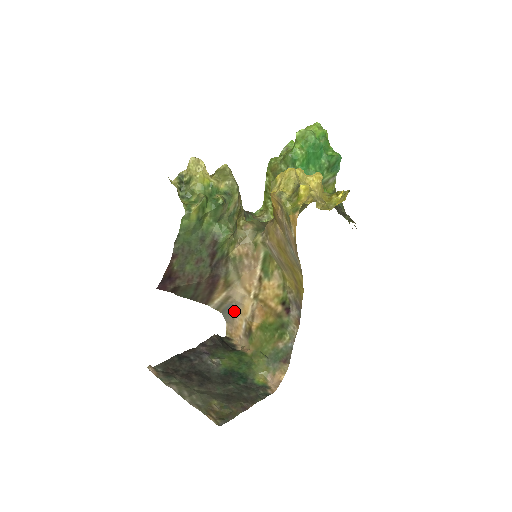
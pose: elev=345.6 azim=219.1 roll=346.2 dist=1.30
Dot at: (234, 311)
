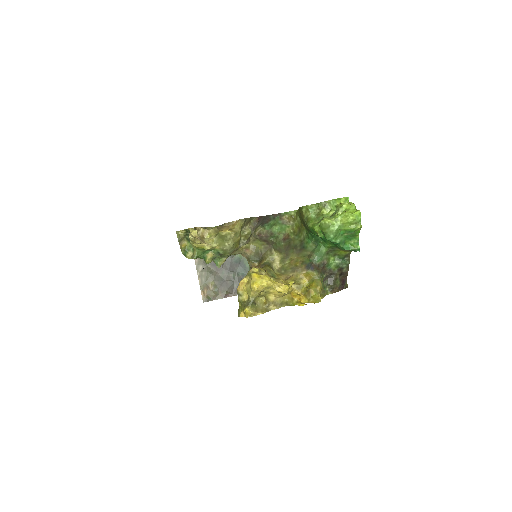
Dot at: occluded
